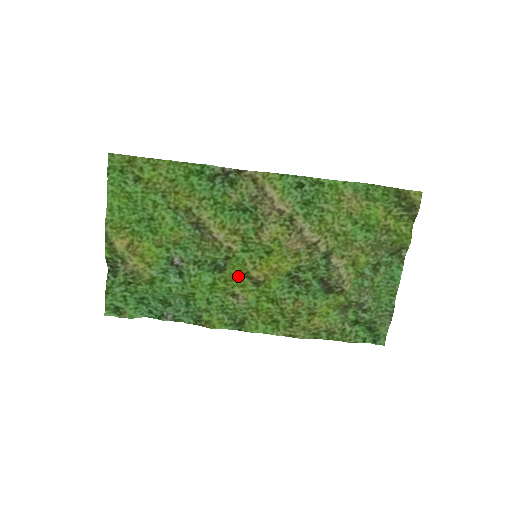
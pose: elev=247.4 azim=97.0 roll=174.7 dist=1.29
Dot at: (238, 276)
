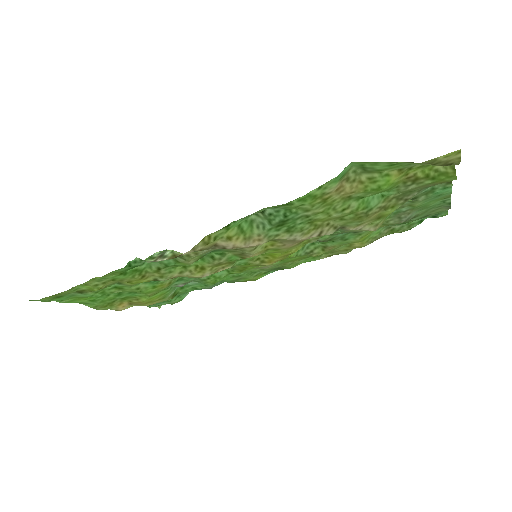
Dot at: occluded
